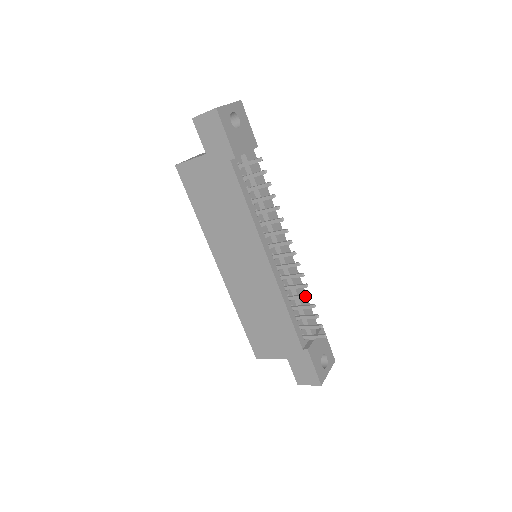
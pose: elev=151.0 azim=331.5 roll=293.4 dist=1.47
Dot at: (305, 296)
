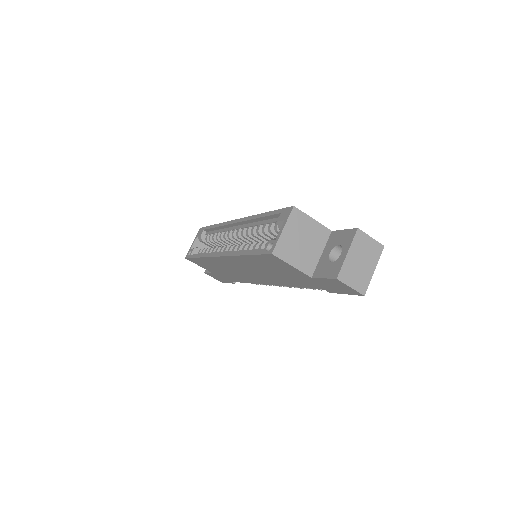
Dot at: occluded
